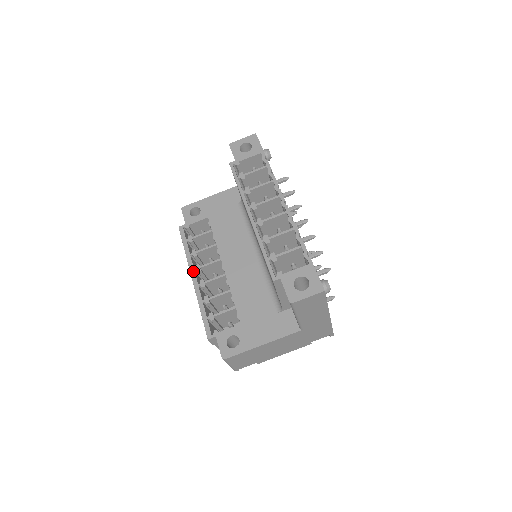
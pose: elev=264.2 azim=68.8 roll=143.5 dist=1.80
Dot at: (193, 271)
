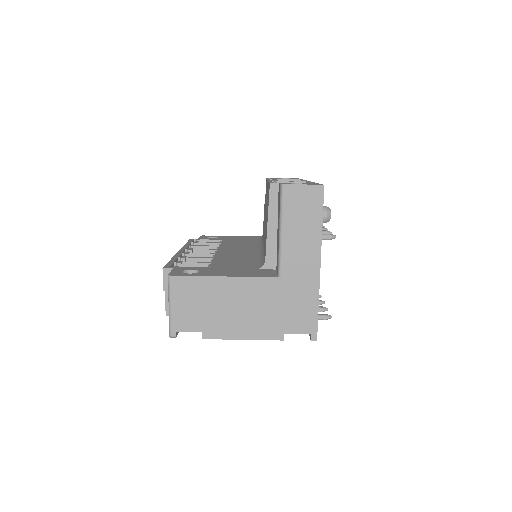
Dot at: (184, 249)
